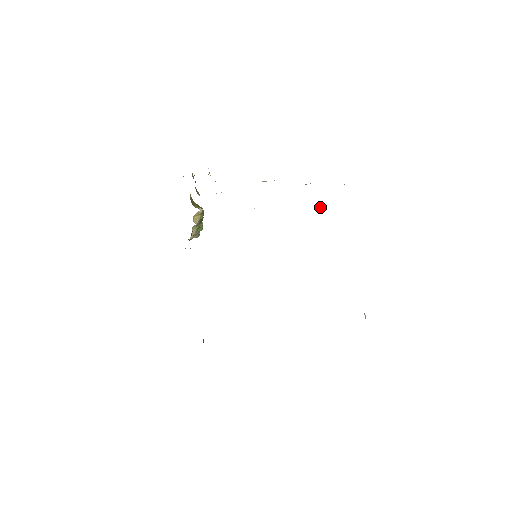
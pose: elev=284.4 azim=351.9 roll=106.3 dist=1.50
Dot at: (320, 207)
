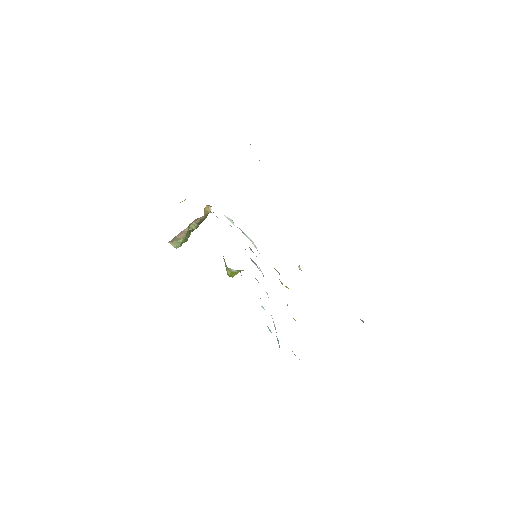
Dot at: occluded
